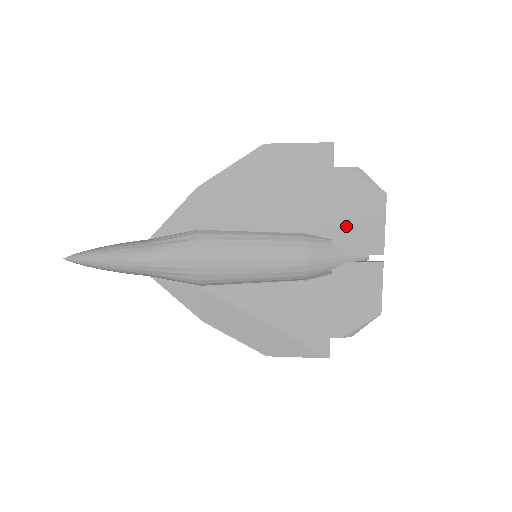
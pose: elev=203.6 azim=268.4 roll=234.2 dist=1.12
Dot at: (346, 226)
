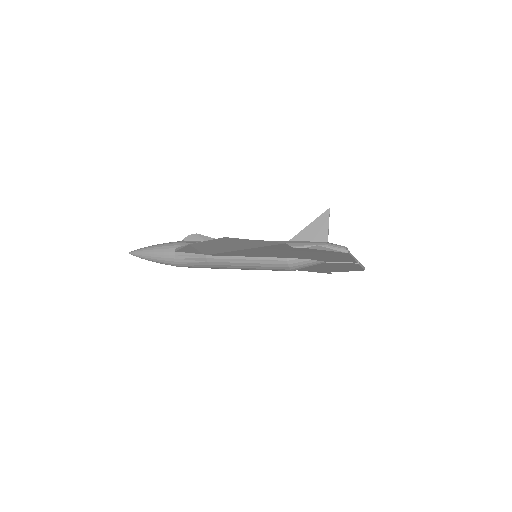
Dot at: (319, 258)
